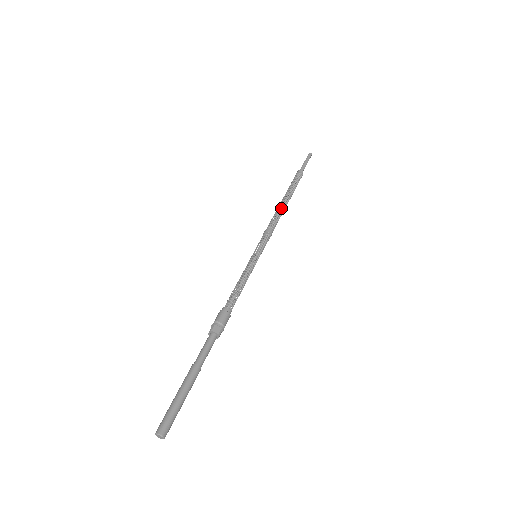
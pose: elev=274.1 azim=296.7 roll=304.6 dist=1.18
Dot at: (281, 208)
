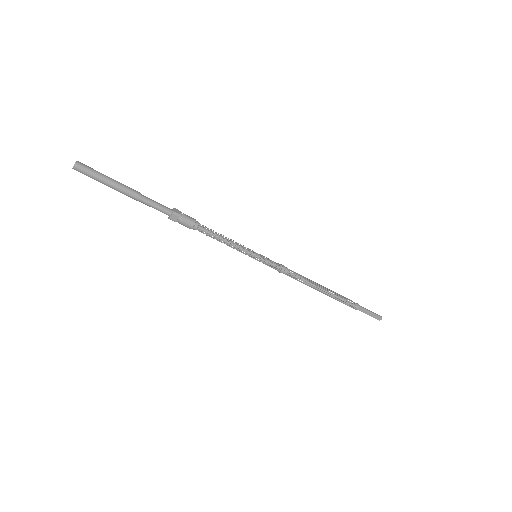
Dot at: (312, 281)
